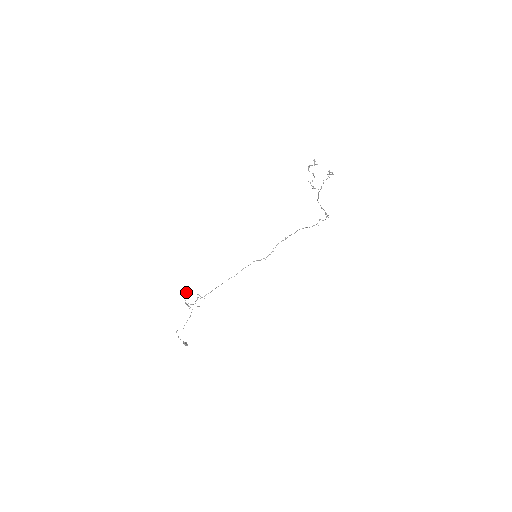
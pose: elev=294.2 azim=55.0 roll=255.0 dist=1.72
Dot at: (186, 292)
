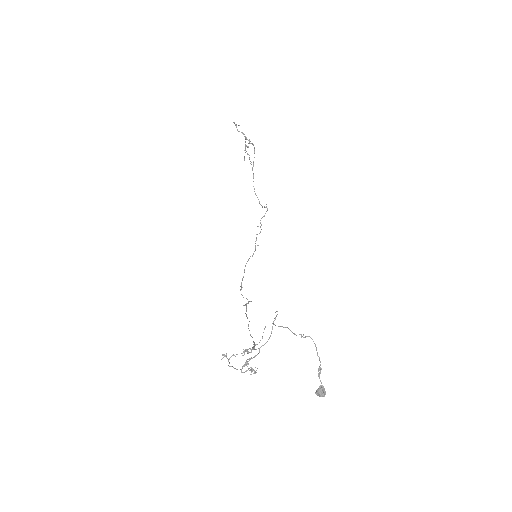
Dot at: occluded
